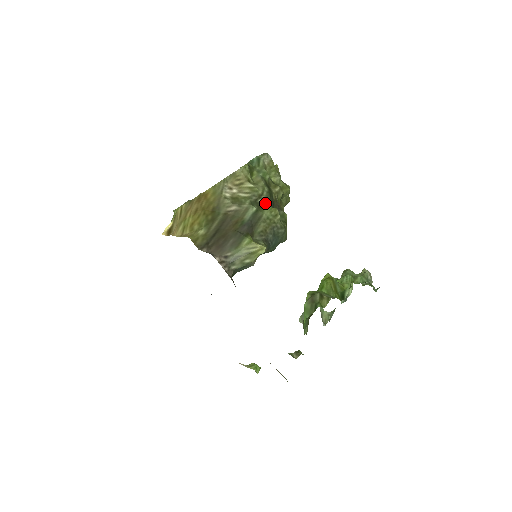
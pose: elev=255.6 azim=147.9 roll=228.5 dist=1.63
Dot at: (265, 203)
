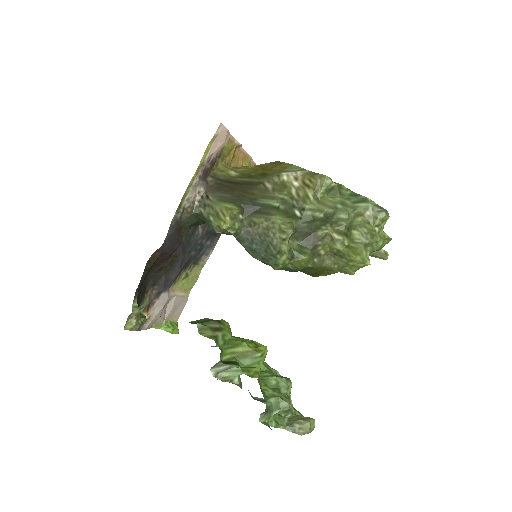
Dot at: (297, 218)
